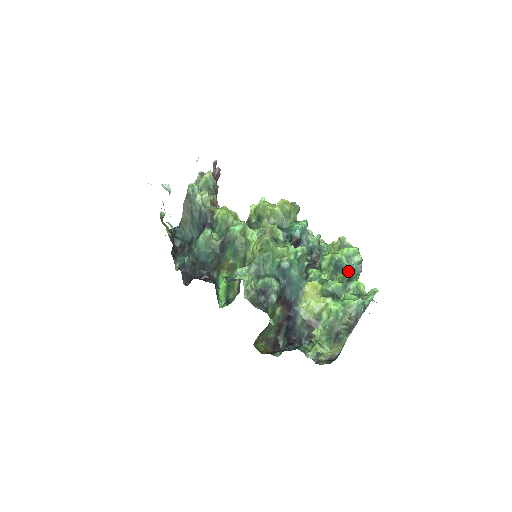
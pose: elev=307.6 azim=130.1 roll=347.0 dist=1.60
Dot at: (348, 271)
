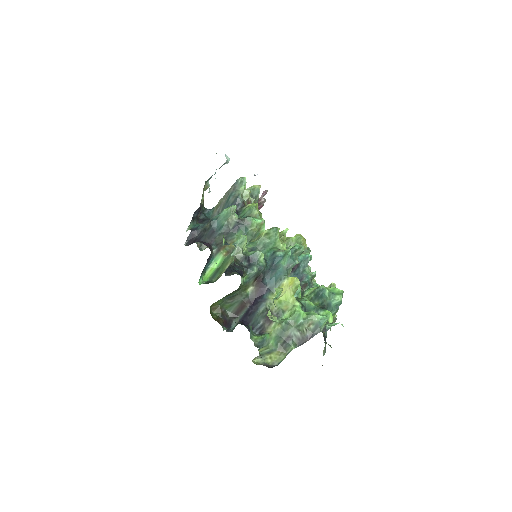
Dot at: (325, 302)
